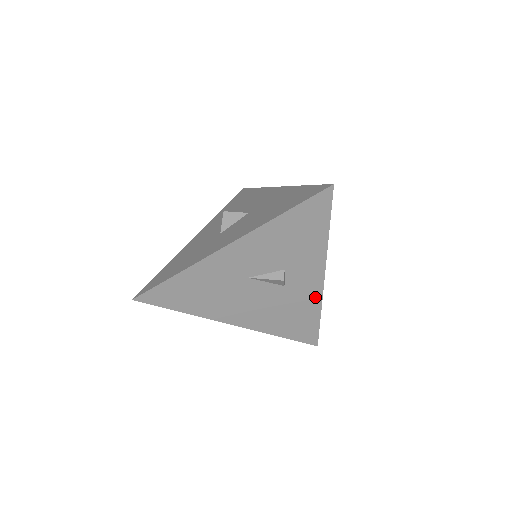
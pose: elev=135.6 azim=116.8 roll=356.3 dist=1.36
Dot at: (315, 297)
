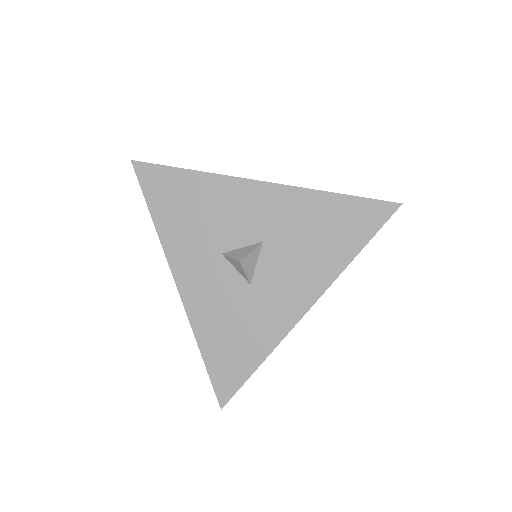
Dot at: occluded
